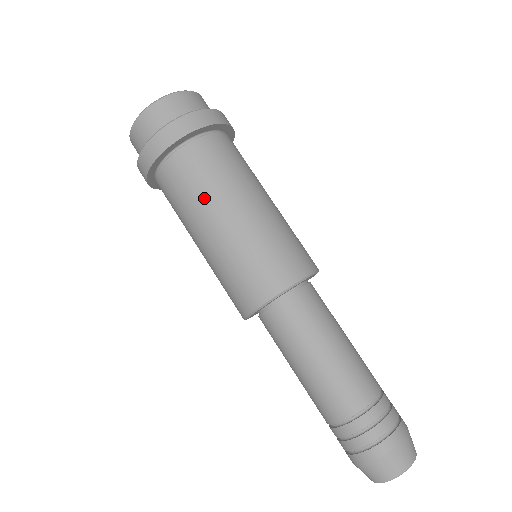
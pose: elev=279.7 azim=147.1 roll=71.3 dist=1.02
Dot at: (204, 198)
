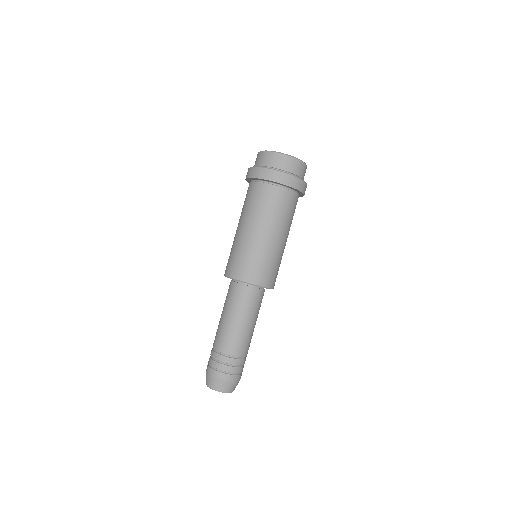
Dot at: (258, 214)
